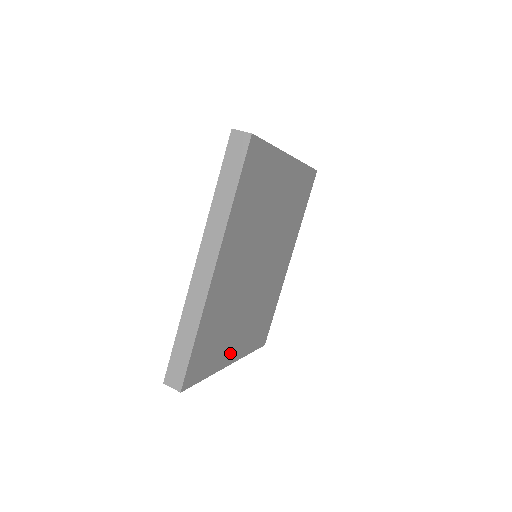
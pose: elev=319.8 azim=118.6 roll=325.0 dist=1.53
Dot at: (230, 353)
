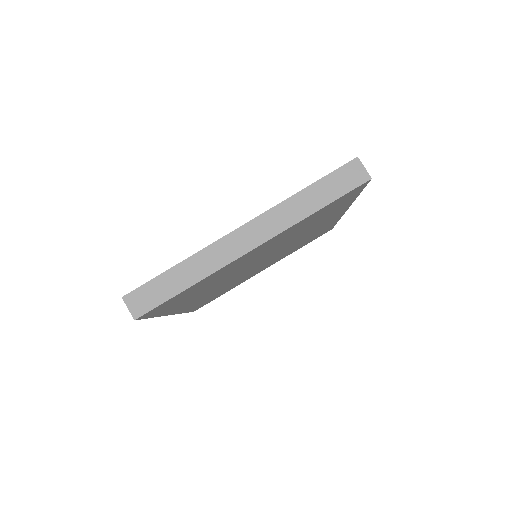
Dot at: (256, 273)
